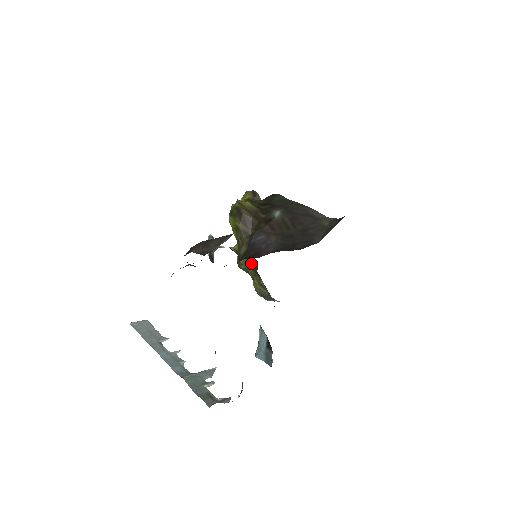
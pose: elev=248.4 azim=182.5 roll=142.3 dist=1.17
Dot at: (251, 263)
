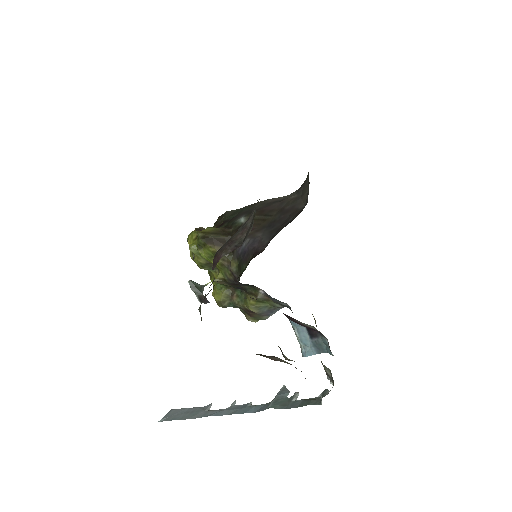
Dot at: (233, 293)
